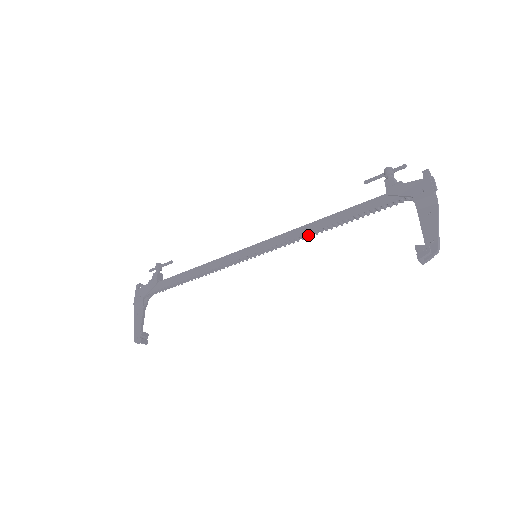
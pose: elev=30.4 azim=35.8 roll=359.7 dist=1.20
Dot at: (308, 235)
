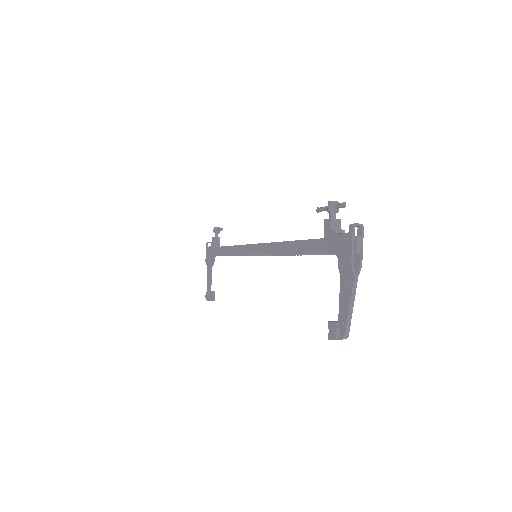
Dot at: (281, 253)
